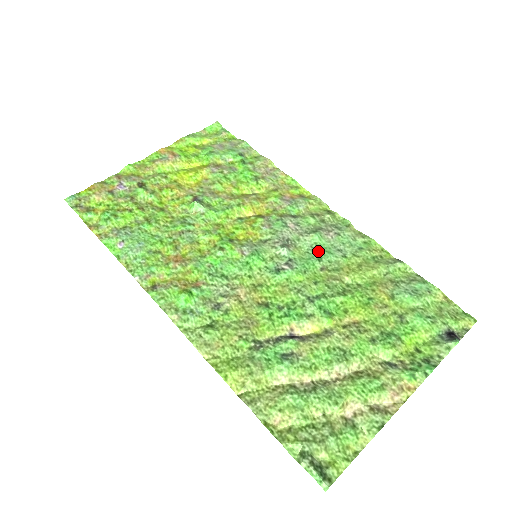
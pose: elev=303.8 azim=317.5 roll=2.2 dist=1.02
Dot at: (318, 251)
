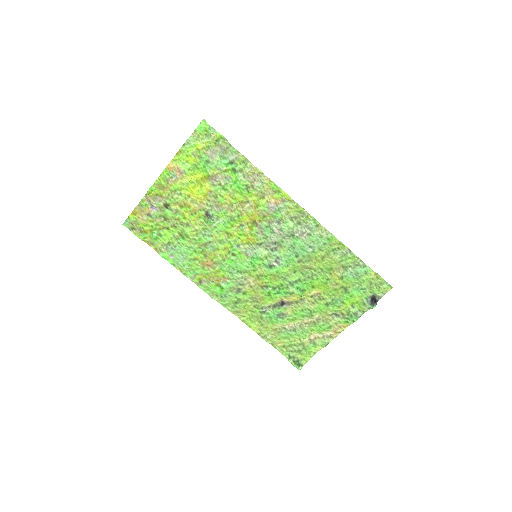
Dot at: (296, 250)
